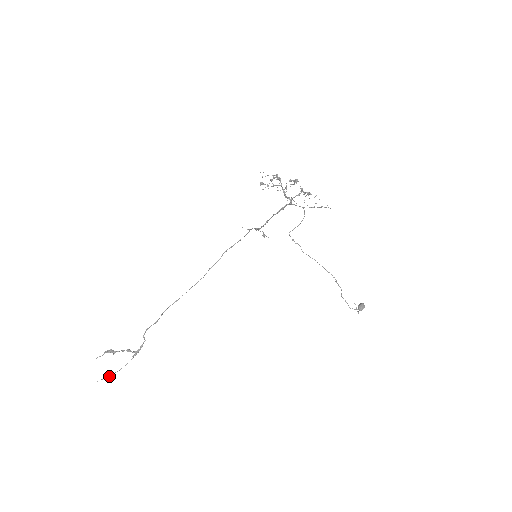
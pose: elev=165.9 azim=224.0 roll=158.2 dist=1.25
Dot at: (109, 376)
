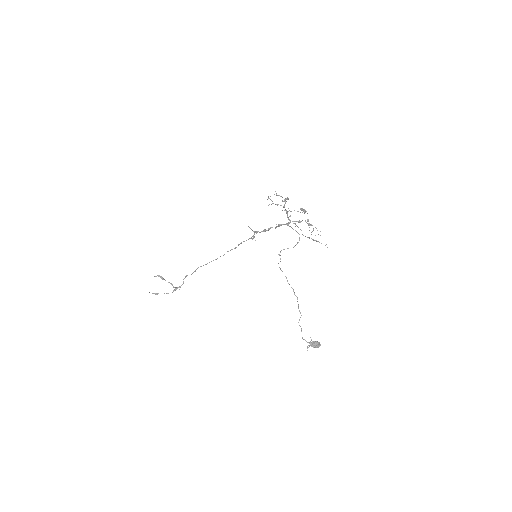
Dot at: (155, 293)
